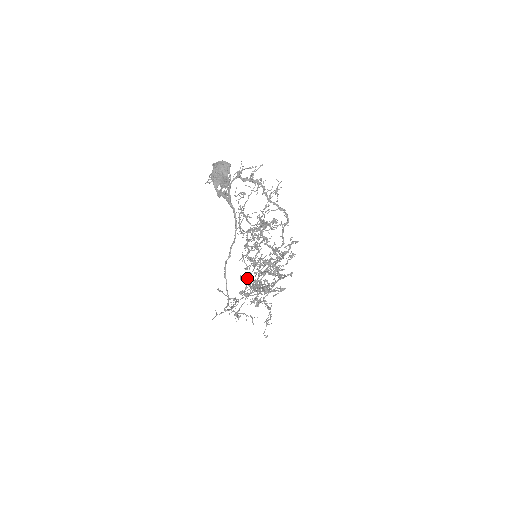
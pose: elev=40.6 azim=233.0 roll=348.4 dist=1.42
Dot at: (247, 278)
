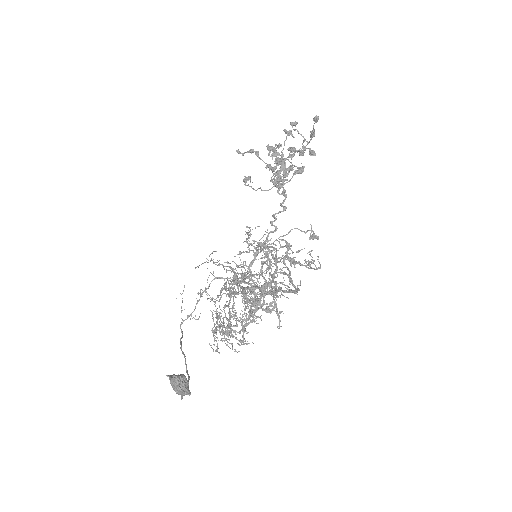
Dot at: (273, 171)
